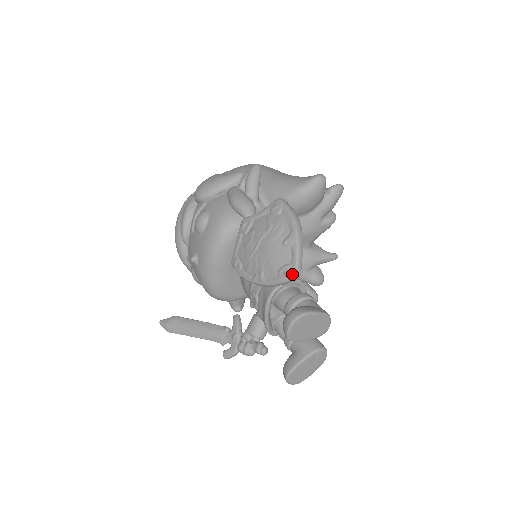
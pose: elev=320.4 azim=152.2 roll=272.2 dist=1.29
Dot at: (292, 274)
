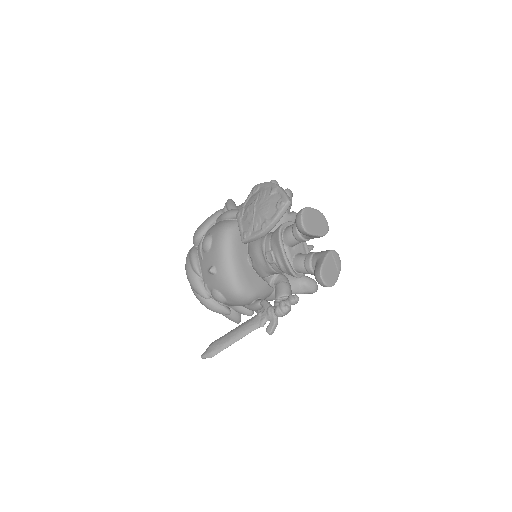
Dot at: (285, 200)
